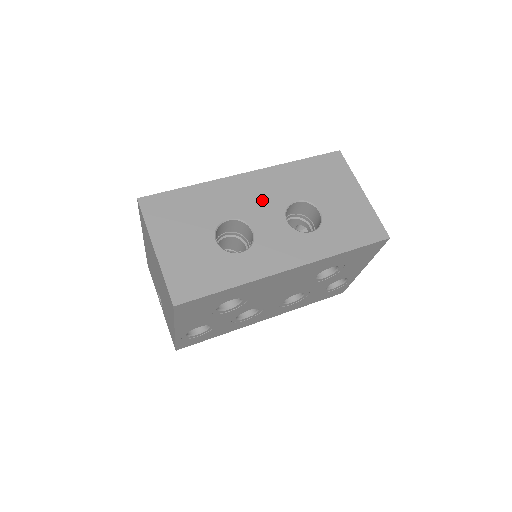
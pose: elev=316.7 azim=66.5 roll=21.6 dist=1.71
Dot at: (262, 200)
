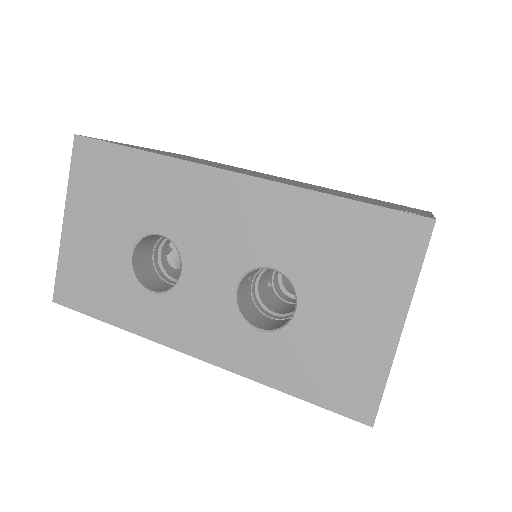
Dot at: (223, 234)
